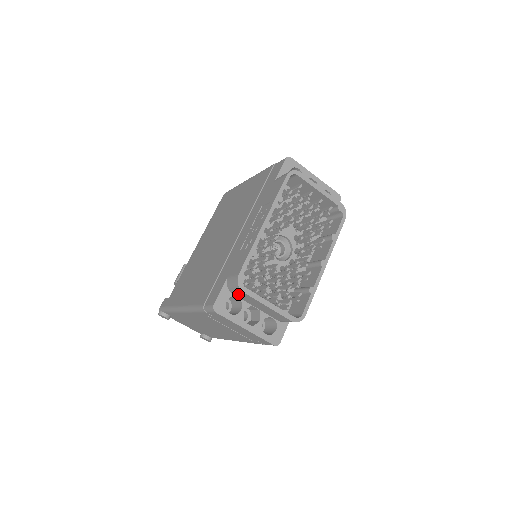
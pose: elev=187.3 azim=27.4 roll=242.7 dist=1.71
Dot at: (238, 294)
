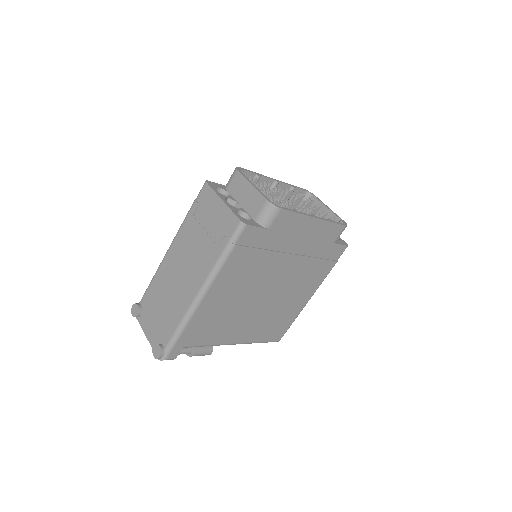
Dot at: (231, 184)
